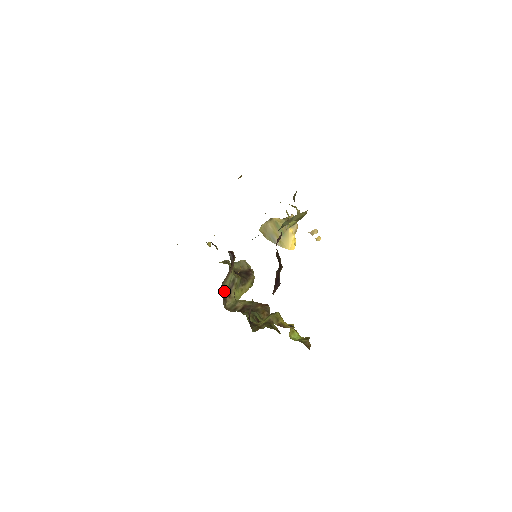
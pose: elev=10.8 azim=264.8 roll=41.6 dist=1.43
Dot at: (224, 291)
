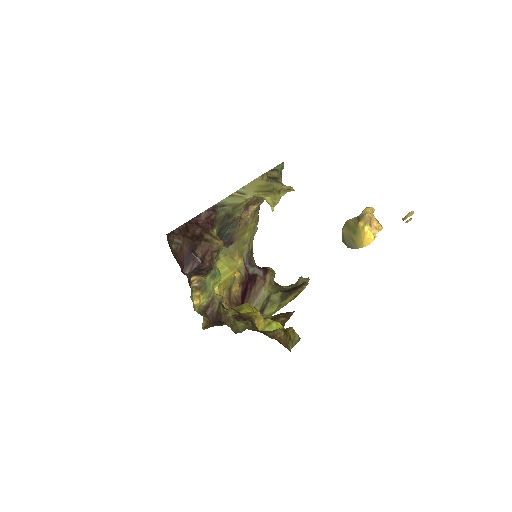
Dot at: occluded
